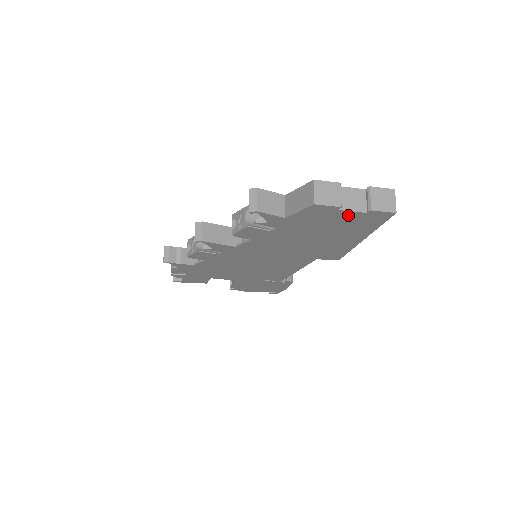
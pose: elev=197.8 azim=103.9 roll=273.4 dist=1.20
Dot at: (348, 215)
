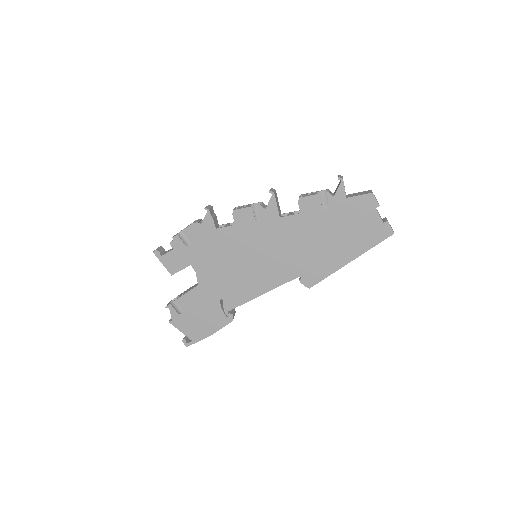
Dot at: (374, 219)
